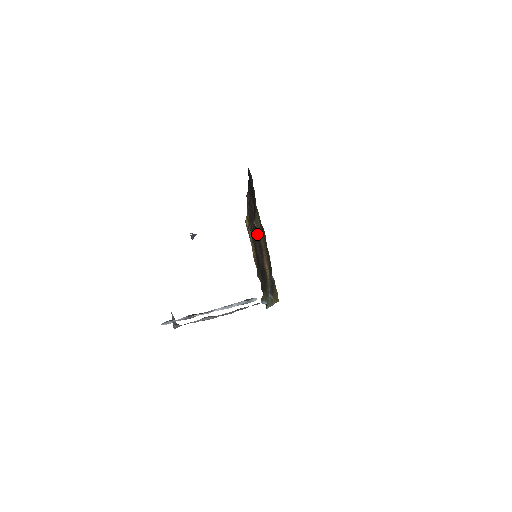
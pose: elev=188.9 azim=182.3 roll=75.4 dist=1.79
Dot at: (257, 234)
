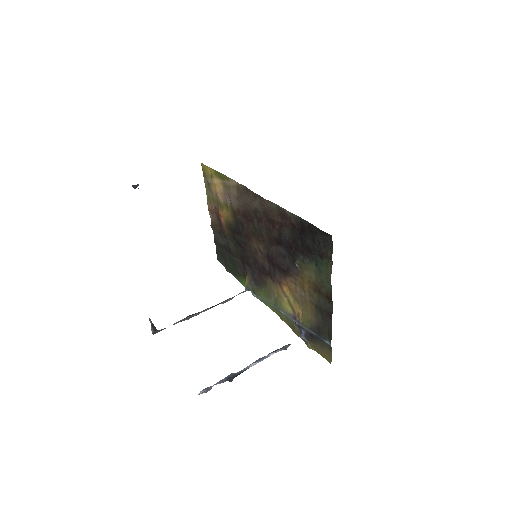
Dot at: (282, 258)
